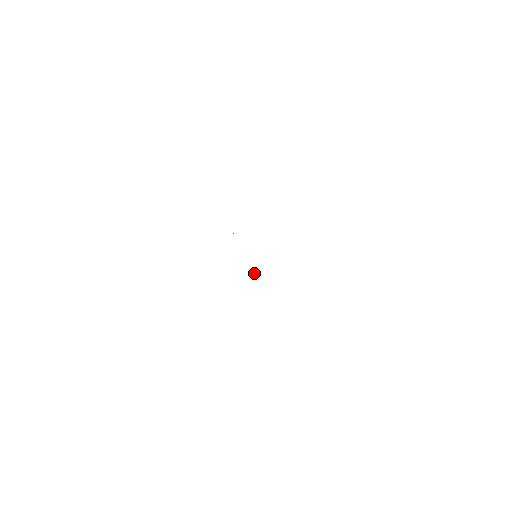
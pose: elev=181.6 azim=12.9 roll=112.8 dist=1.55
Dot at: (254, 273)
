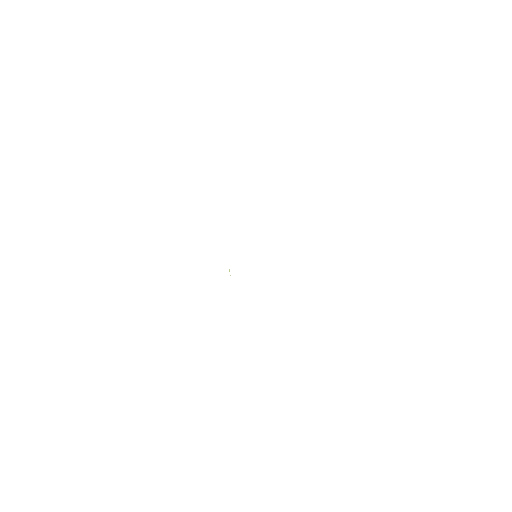
Dot at: (229, 271)
